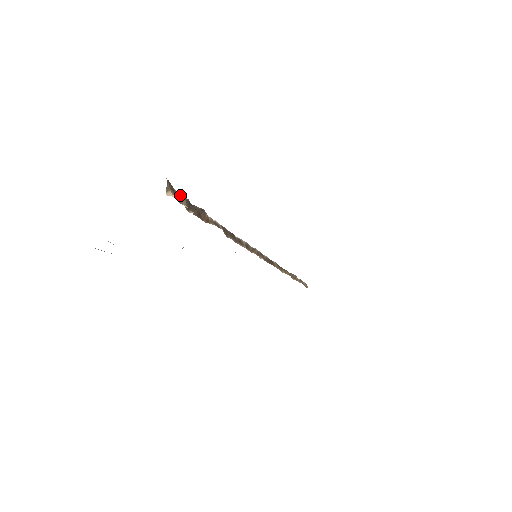
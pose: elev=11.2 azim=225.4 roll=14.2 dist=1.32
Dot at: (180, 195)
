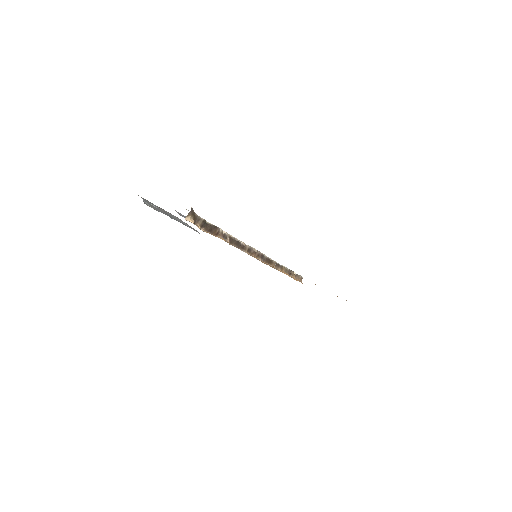
Dot at: (199, 217)
